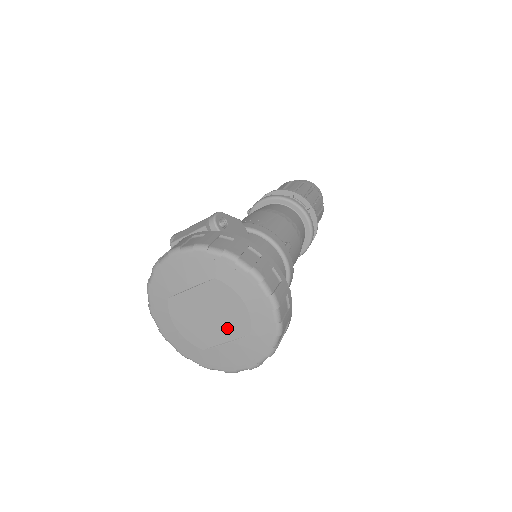
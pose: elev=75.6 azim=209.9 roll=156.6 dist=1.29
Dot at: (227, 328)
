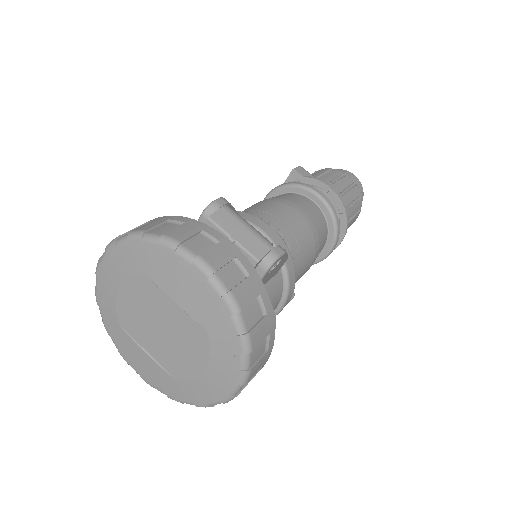
Dot at: (164, 353)
